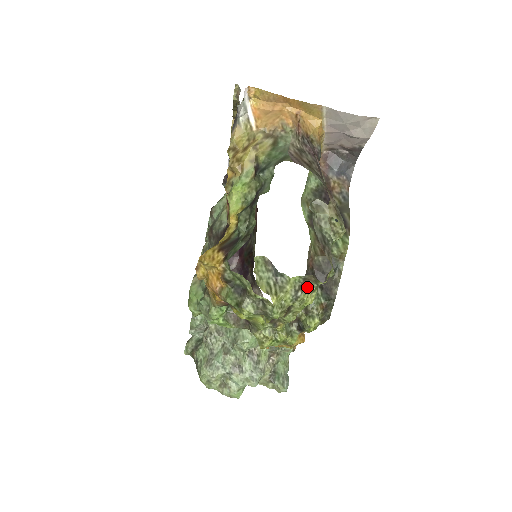
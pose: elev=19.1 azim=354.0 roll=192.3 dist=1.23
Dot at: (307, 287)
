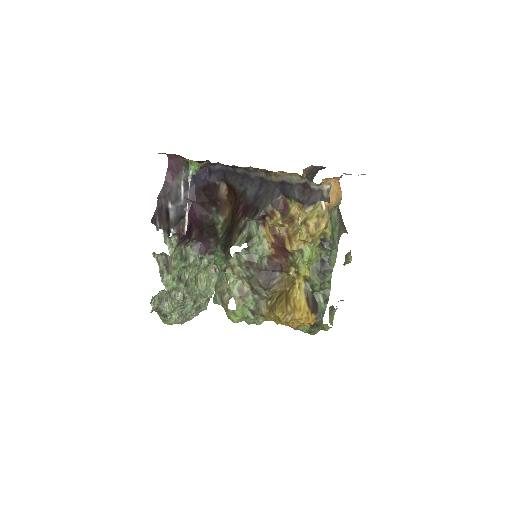
Dot at: occluded
